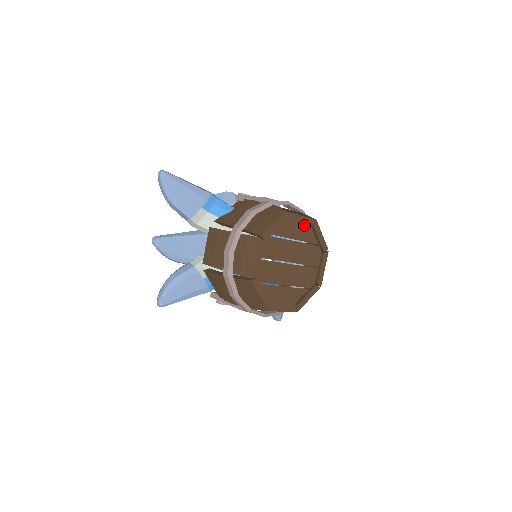
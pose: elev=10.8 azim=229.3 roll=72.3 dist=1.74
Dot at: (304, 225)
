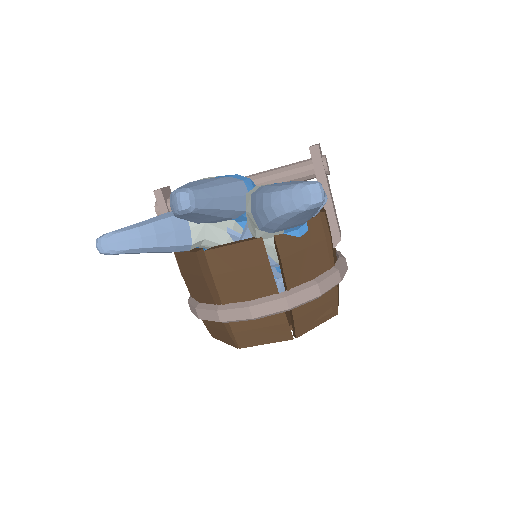
Dot at: occluded
